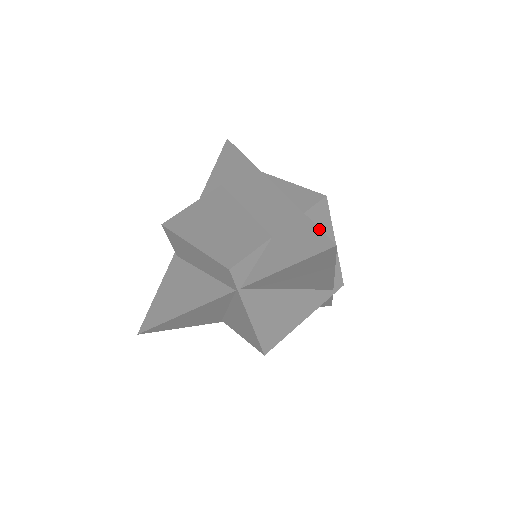
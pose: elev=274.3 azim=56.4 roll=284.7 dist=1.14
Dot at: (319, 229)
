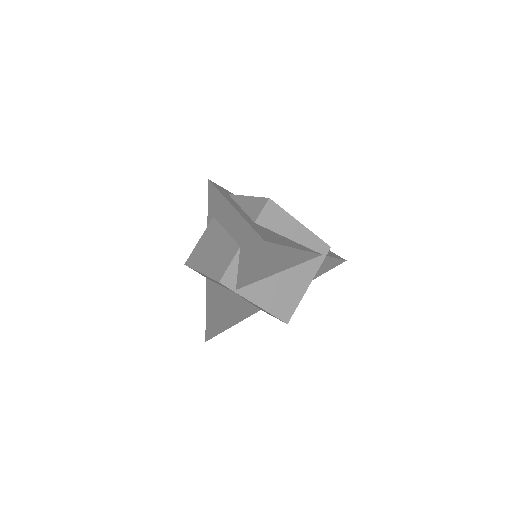
Dot at: (256, 232)
